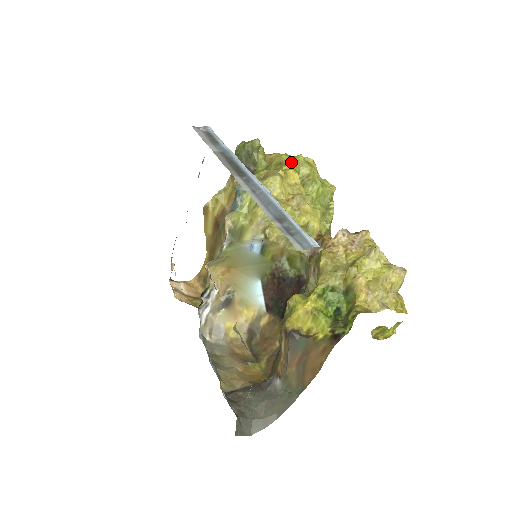
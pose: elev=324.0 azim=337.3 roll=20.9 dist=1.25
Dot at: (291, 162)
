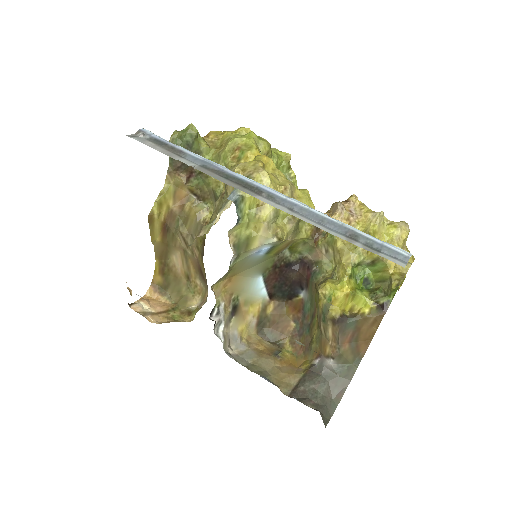
Dot at: (250, 144)
